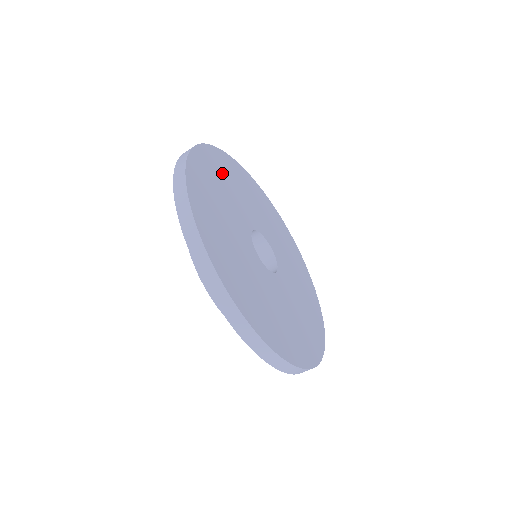
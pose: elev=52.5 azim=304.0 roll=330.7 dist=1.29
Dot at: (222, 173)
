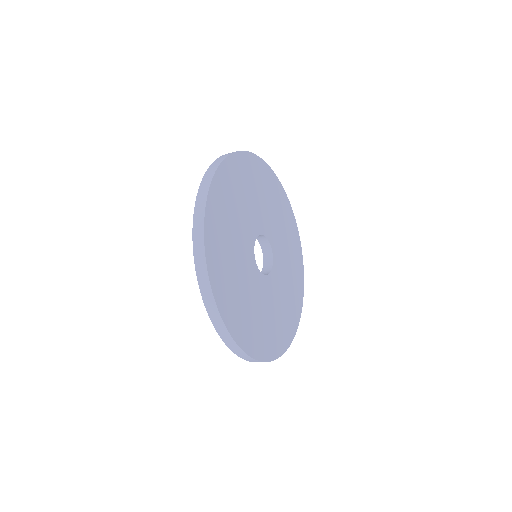
Dot at: (227, 207)
